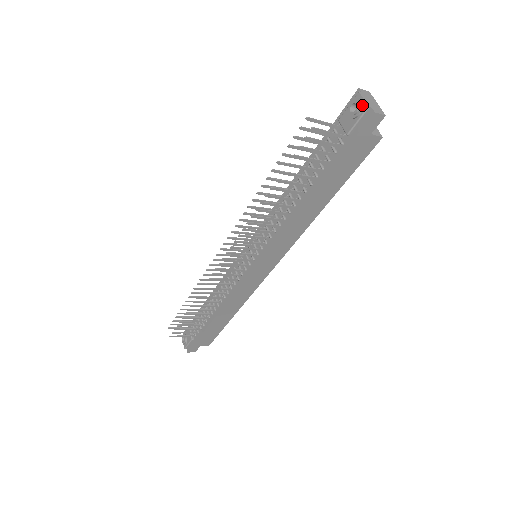
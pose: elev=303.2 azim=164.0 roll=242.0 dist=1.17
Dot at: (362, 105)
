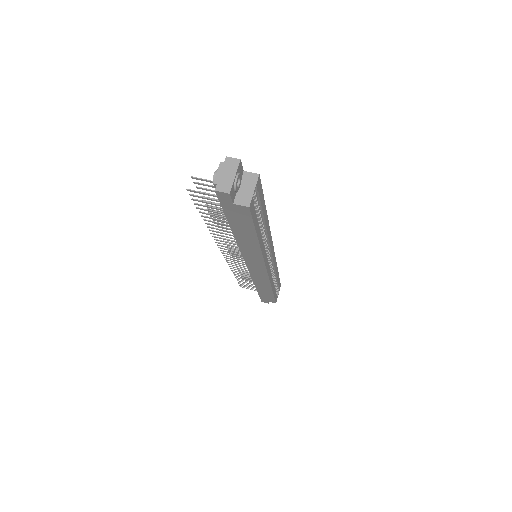
Dot at: (215, 178)
